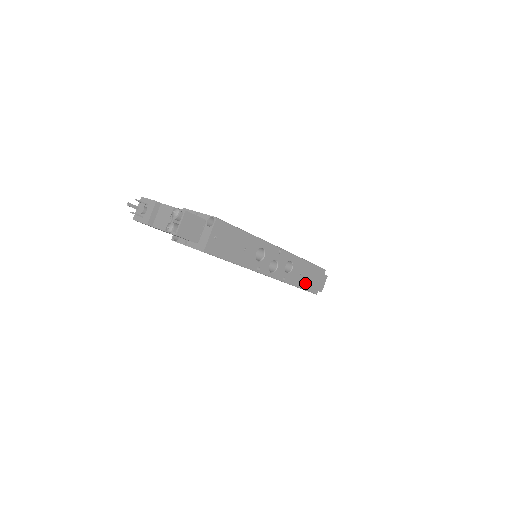
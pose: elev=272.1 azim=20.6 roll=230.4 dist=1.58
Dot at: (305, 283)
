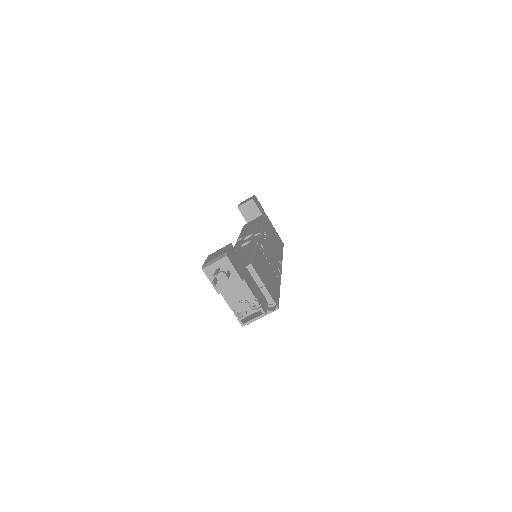
Dot at: occluded
